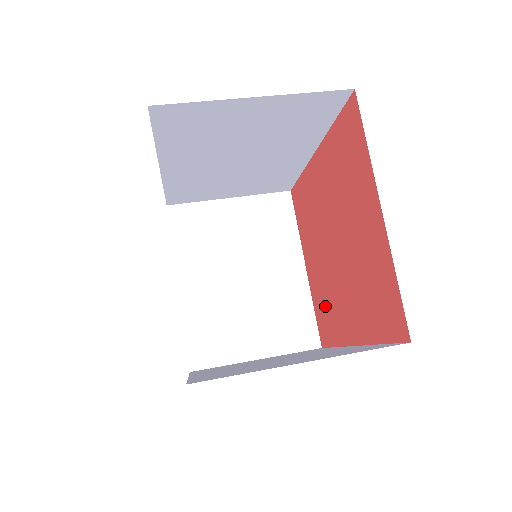
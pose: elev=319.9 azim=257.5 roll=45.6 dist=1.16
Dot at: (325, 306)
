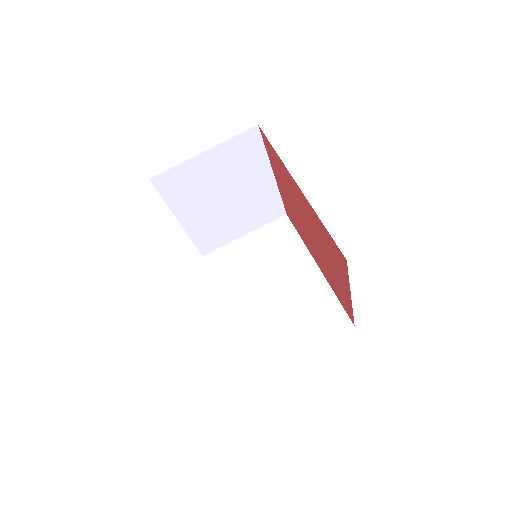
Dot at: (294, 218)
